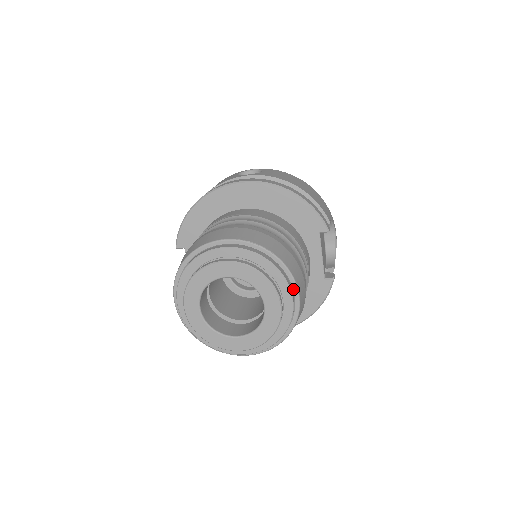
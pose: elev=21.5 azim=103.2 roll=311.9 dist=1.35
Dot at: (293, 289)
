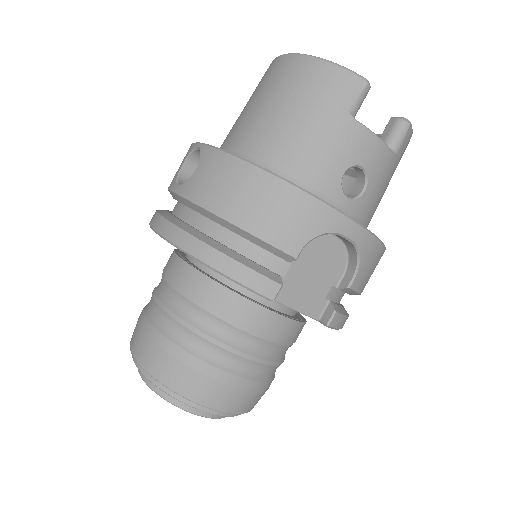
Dot at: (209, 407)
